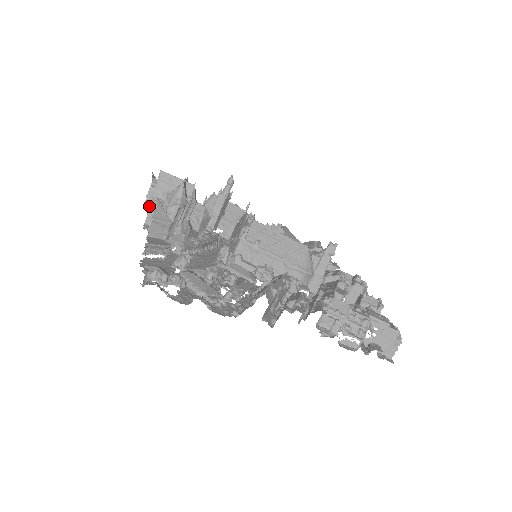
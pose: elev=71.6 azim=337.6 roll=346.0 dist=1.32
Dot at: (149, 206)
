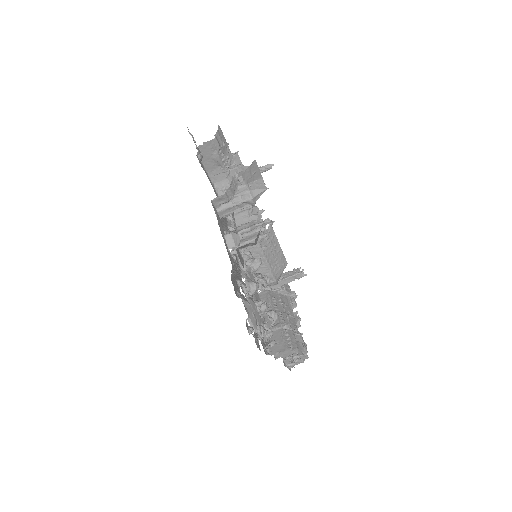
Dot at: (228, 189)
